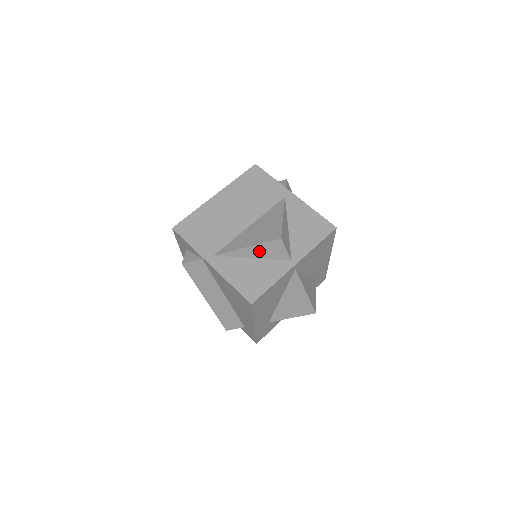
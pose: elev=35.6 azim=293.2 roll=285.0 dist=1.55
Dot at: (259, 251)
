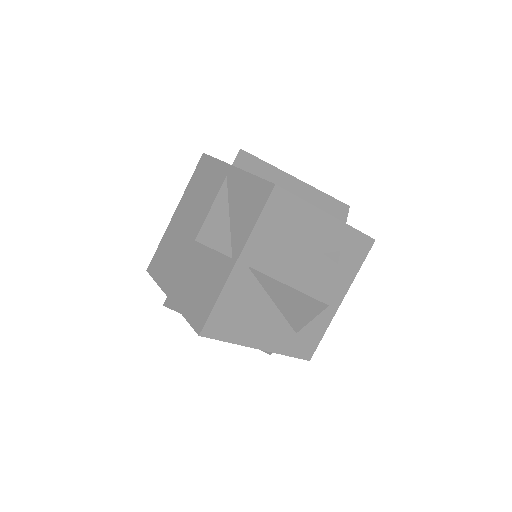
Dot at: (196, 264)
